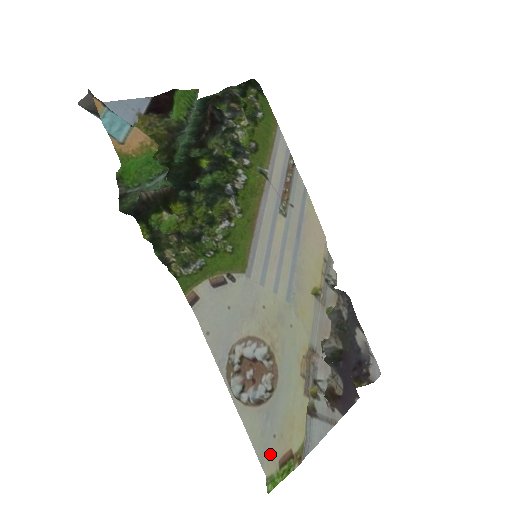
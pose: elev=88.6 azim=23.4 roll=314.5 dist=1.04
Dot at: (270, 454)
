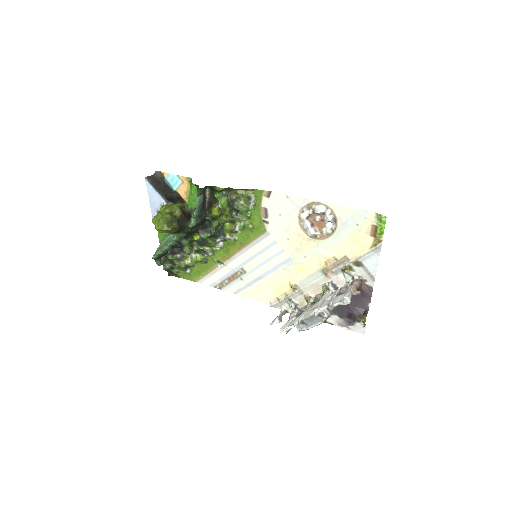
Dot at: (365, 219)
